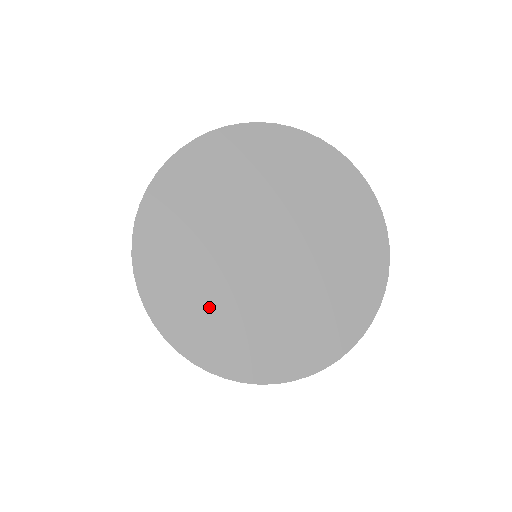
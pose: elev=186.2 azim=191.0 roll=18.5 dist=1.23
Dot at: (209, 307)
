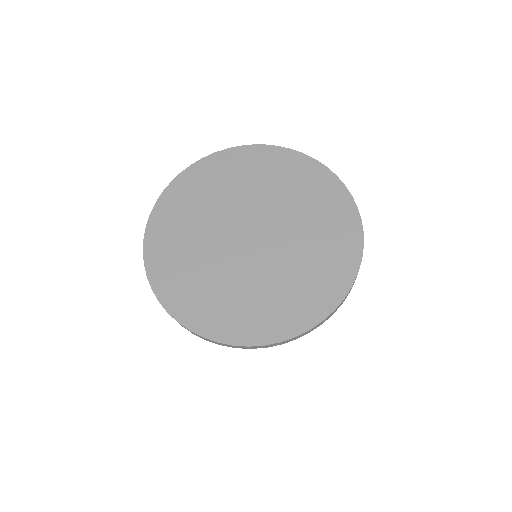
Dot at: (218, 295)
